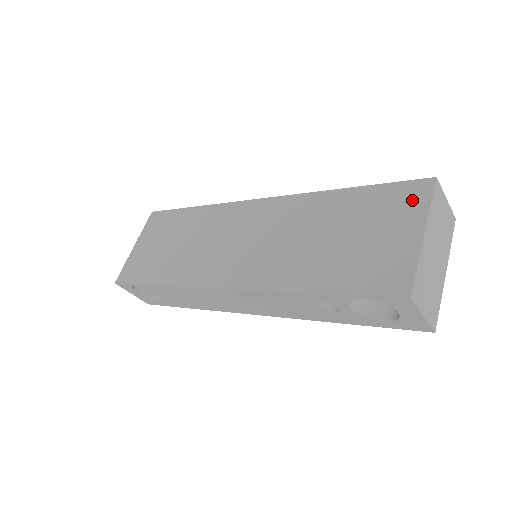
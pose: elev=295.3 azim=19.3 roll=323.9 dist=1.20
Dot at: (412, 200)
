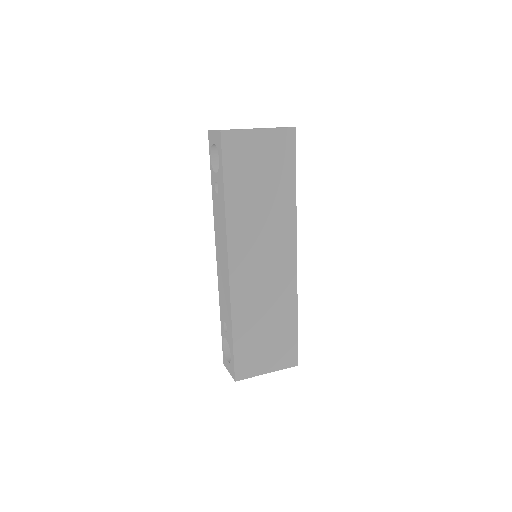
Dot at: occluded
